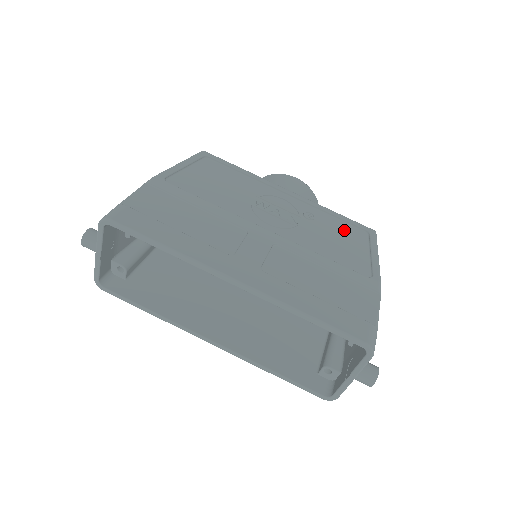
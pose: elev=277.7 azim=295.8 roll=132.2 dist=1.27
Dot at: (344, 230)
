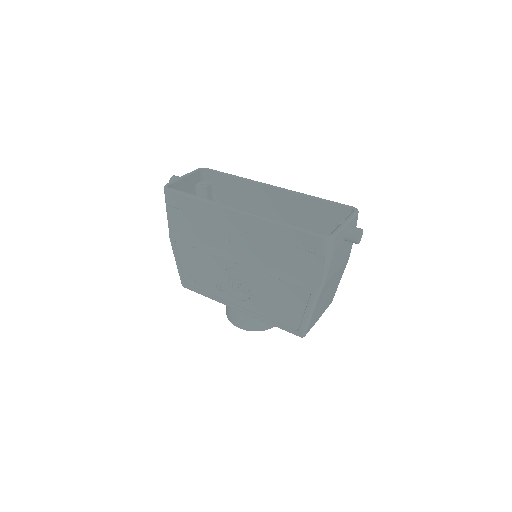
Dot at: occluded
